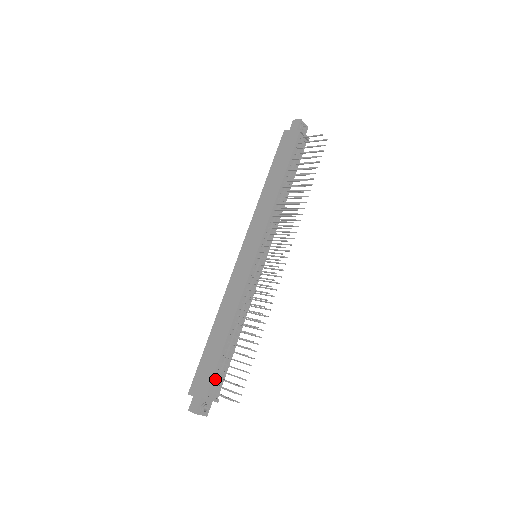
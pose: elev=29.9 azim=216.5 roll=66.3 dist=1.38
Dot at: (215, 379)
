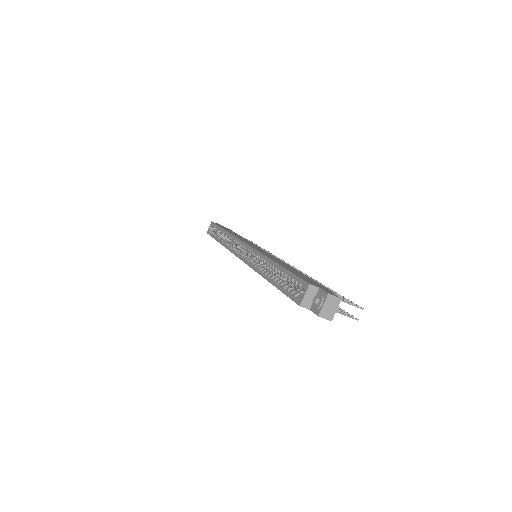
Dot at: occluded
